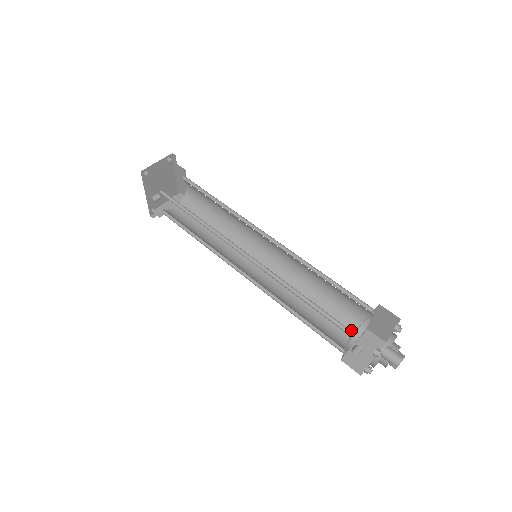
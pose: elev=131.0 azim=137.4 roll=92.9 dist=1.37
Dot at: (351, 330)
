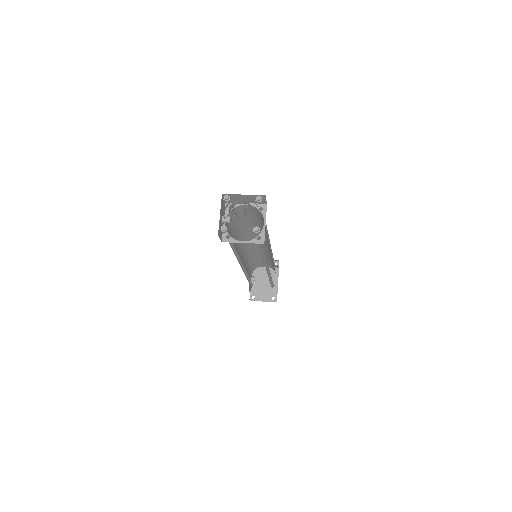
Dot at: occluded
